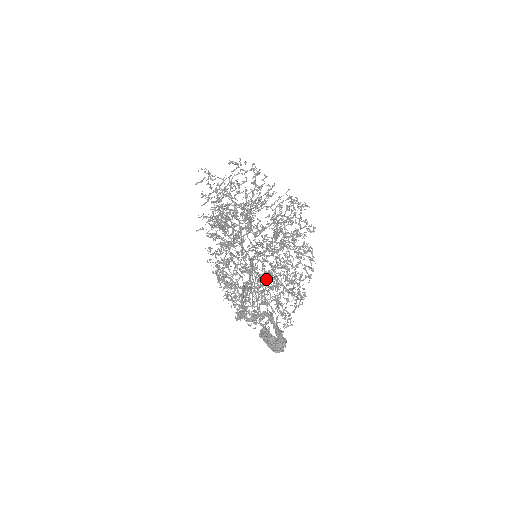
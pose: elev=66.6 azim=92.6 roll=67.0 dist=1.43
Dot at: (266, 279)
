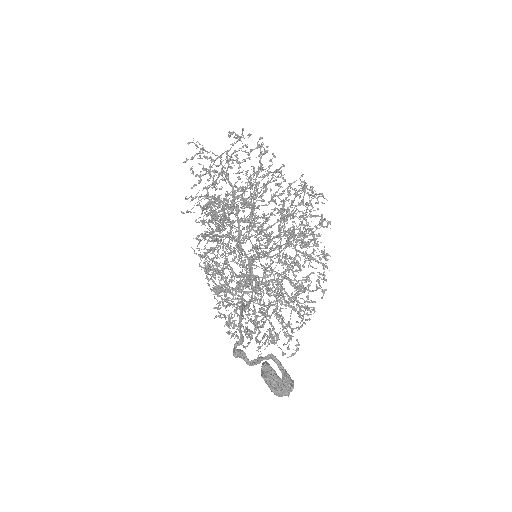
Dot at: (269, 293)
